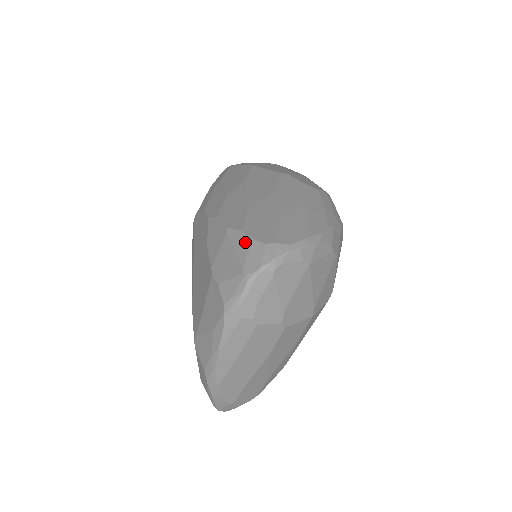
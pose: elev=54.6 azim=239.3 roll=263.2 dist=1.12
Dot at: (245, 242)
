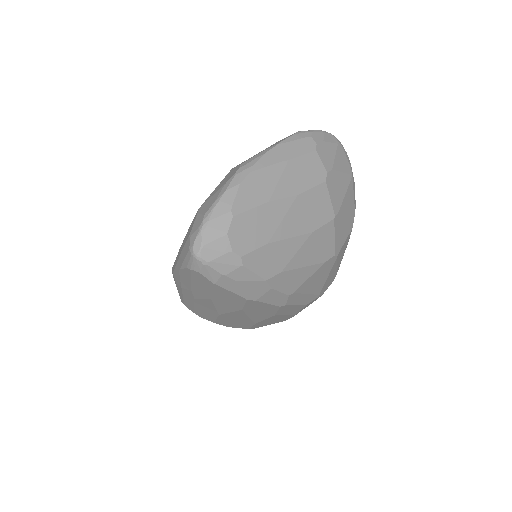
Dot at: occluded
